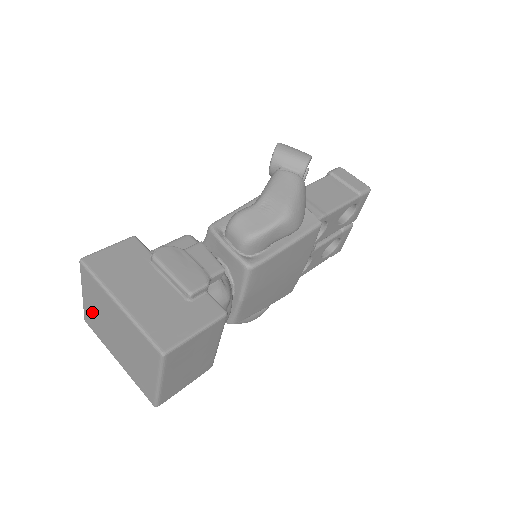
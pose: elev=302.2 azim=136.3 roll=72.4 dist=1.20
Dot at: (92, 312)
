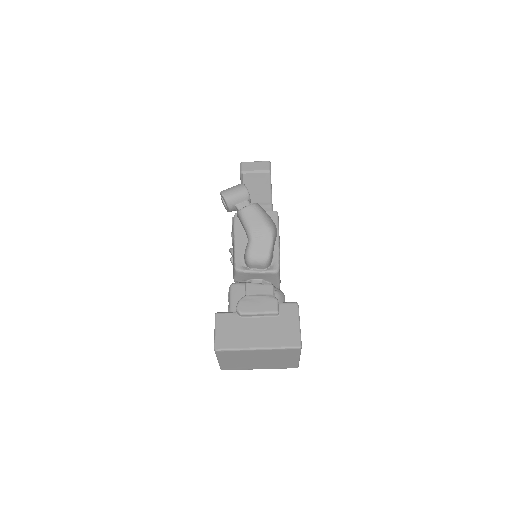
Dot at: (231, 364)
